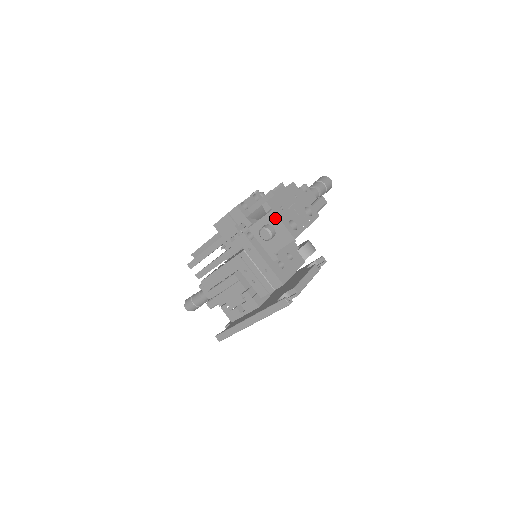
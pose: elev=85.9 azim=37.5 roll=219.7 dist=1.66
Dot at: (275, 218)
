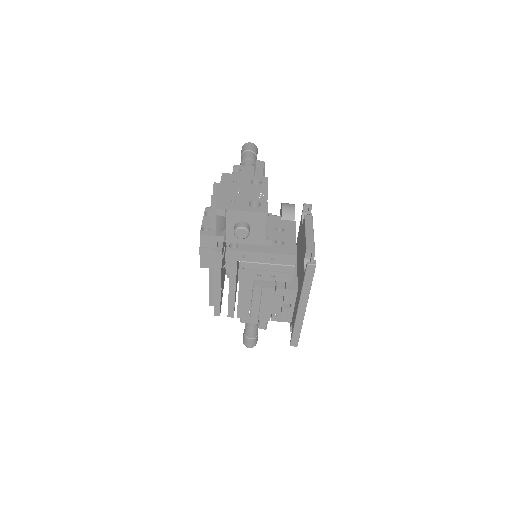
Dot at: (235, 214)
